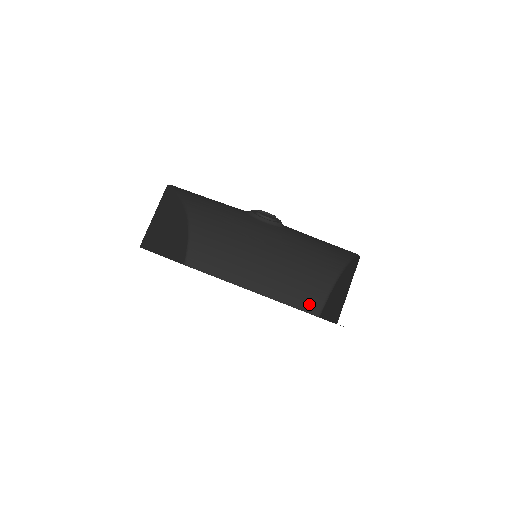
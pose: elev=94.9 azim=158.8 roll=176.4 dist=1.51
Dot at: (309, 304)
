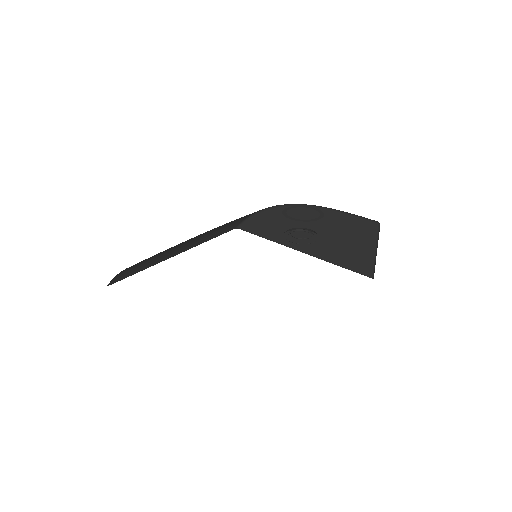
Dot at: occluded
